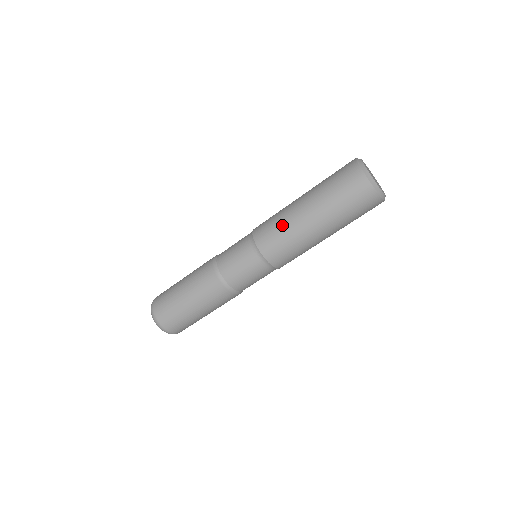
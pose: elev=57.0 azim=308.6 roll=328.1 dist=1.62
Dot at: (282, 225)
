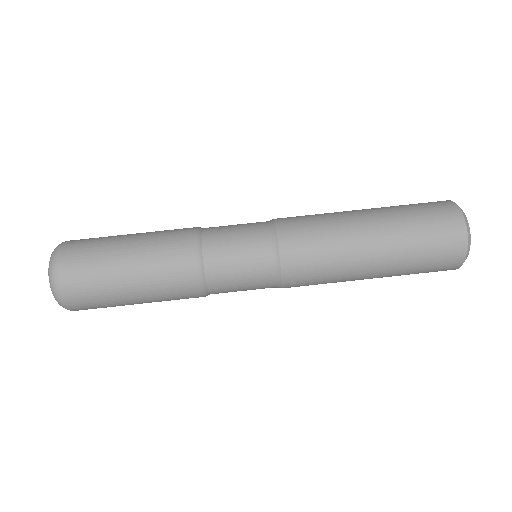
Dot at: occluded
